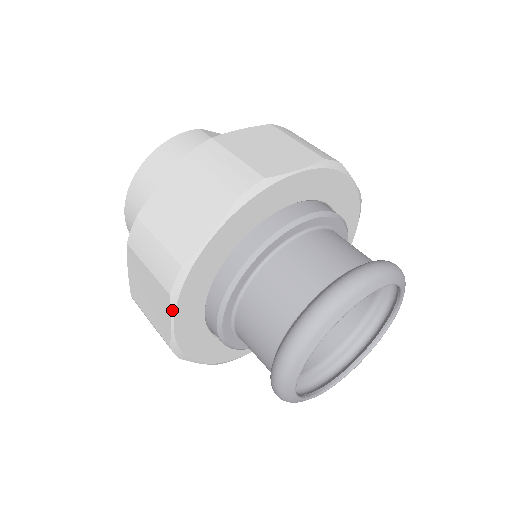
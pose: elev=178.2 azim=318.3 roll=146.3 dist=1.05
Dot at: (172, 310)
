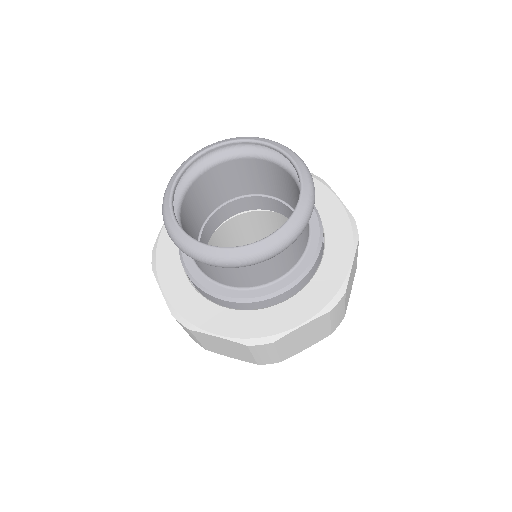
Dot at: (156, 279)
